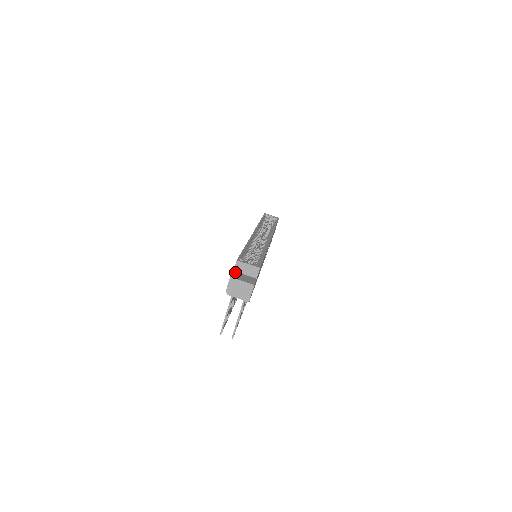
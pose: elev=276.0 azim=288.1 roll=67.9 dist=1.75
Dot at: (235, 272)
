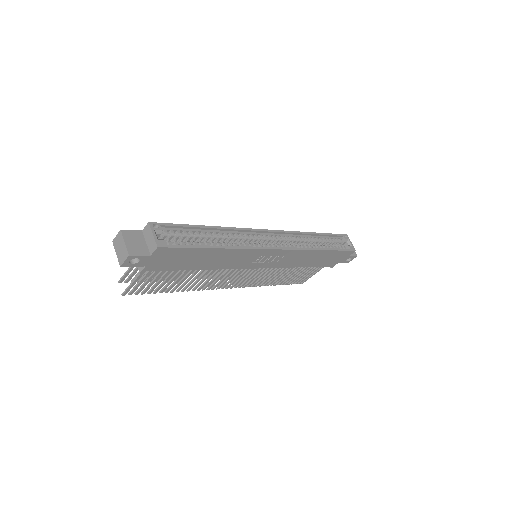
Dot at: (141, 232)
